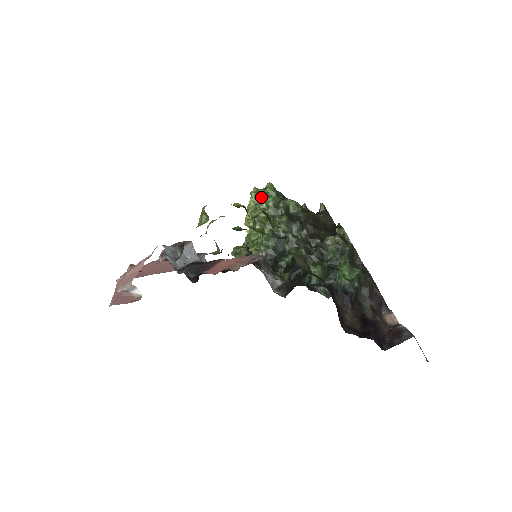
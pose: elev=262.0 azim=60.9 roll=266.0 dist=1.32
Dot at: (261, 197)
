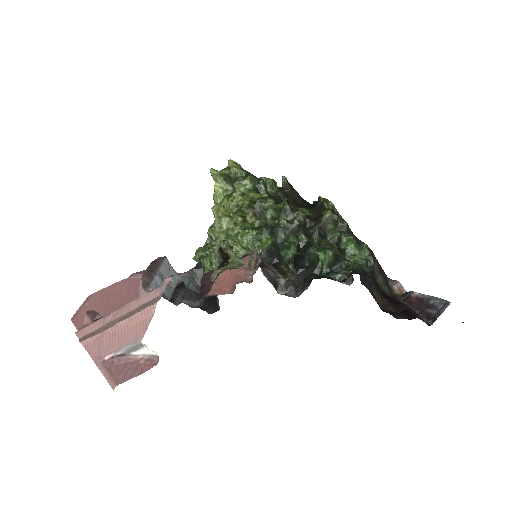
Dot at: (229, 180)
